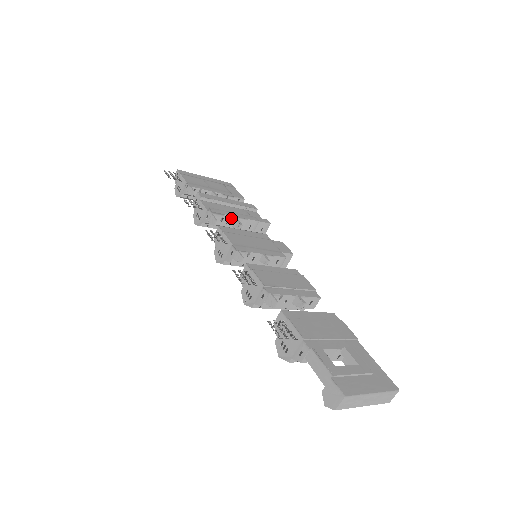
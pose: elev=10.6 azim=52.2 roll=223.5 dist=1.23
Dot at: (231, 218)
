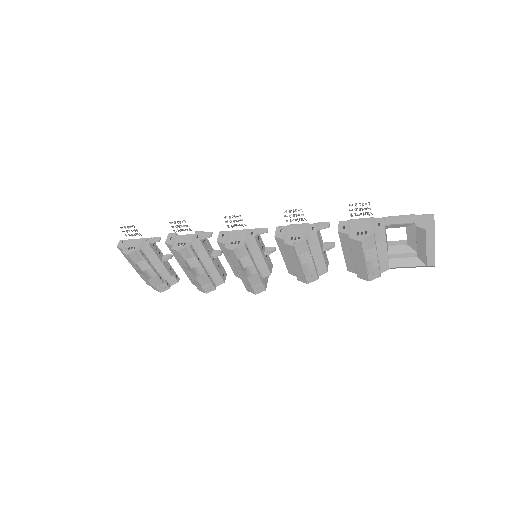
Dot at: (210, 247)
